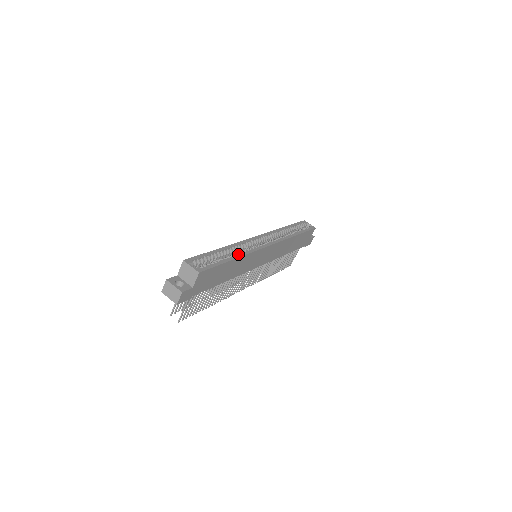
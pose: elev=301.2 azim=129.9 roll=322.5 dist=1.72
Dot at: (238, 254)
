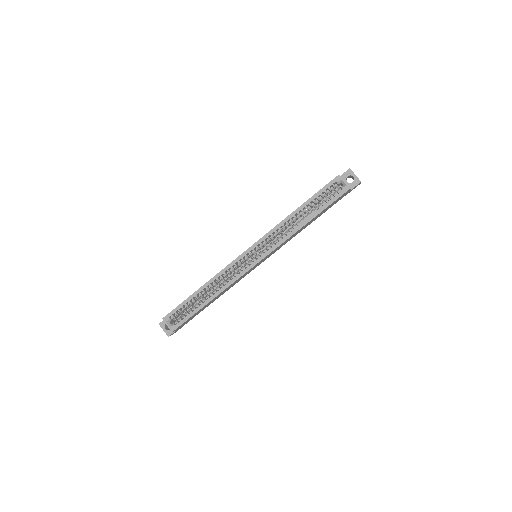
Dot at: occluded
